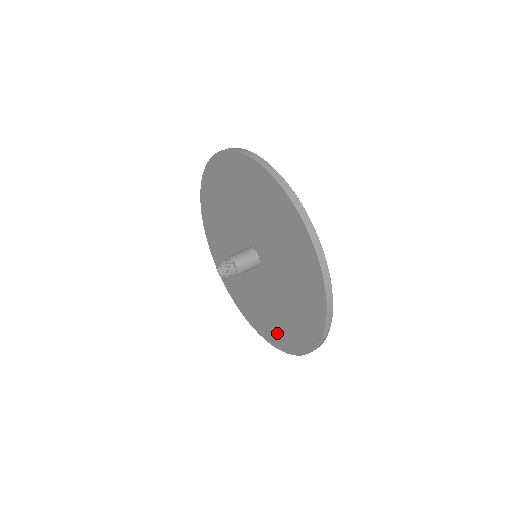
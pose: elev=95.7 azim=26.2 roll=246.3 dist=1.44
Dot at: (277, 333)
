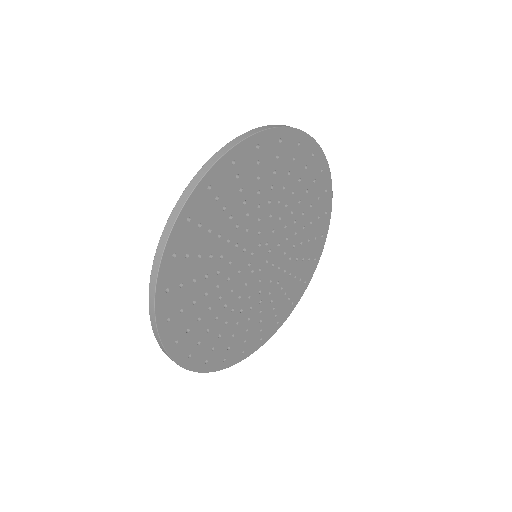
Dot at: occluded
